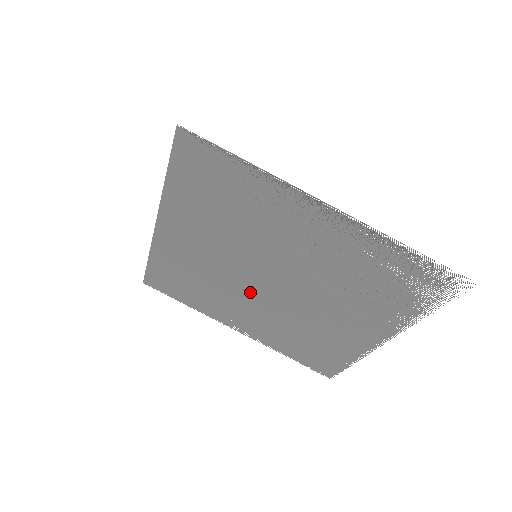
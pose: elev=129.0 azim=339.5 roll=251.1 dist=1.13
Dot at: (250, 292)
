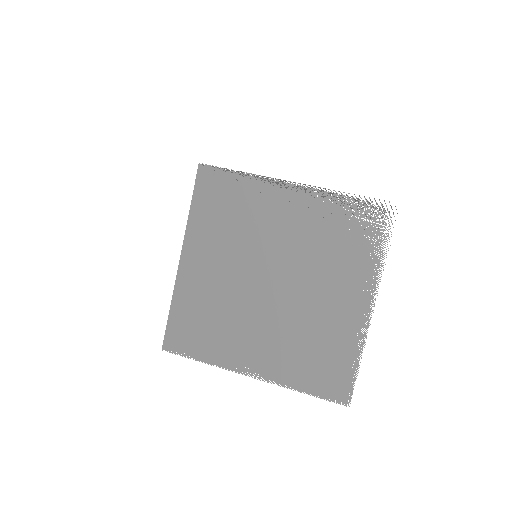
Dot at: (256, 305)
